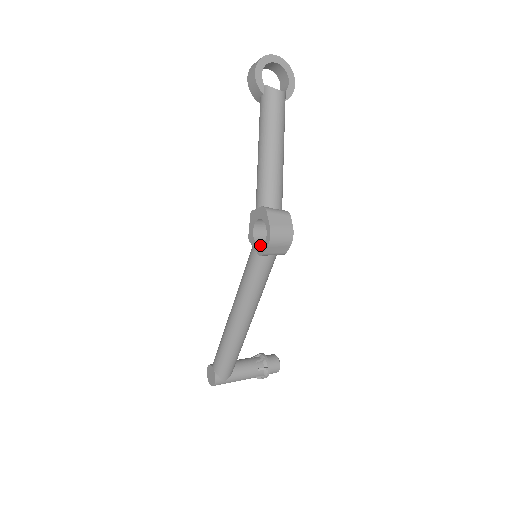
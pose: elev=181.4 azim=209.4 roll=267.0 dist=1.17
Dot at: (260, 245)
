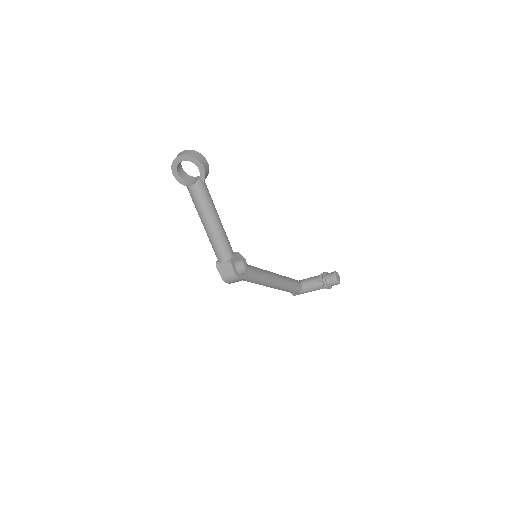
Dot at: occluded
